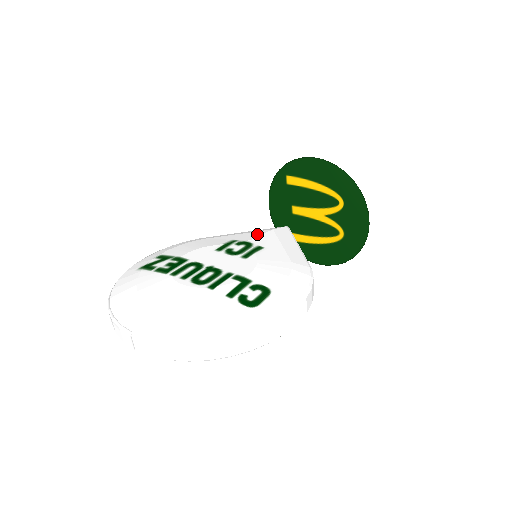
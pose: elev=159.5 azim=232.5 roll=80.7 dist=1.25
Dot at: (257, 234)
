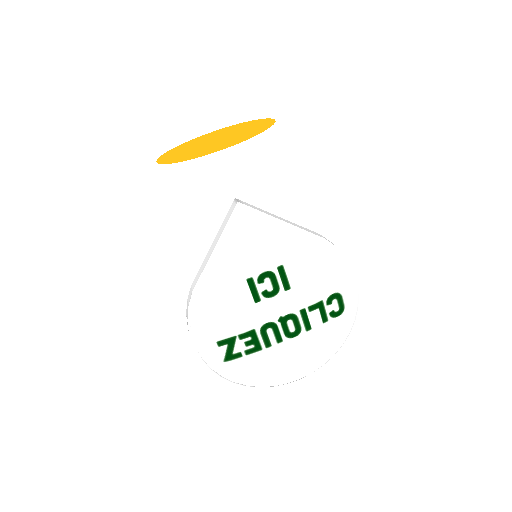
Dot at: (251, 254)
